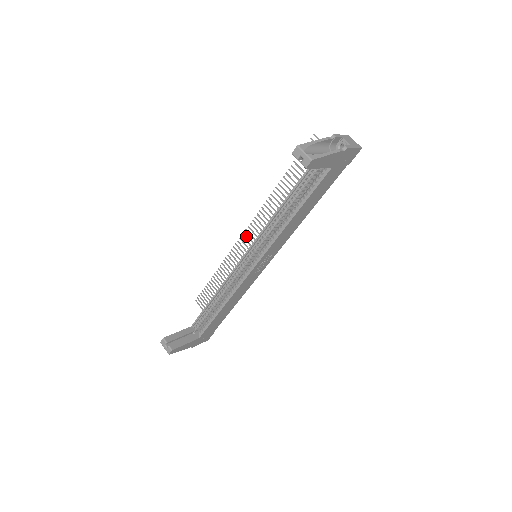
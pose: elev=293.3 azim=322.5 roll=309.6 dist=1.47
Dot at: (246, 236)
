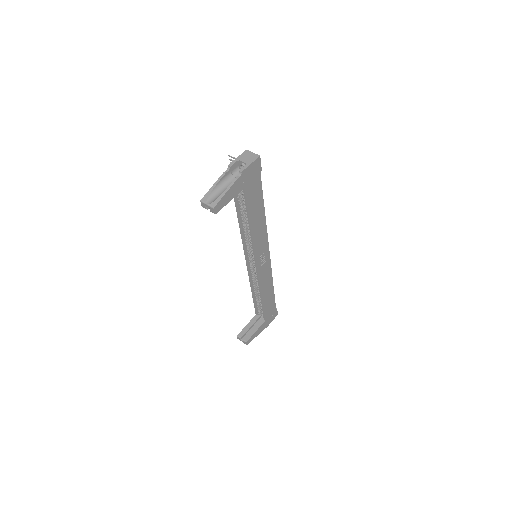
Dot at: occluded
